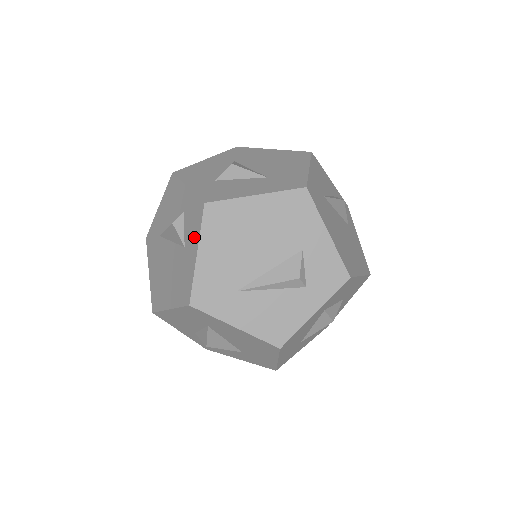
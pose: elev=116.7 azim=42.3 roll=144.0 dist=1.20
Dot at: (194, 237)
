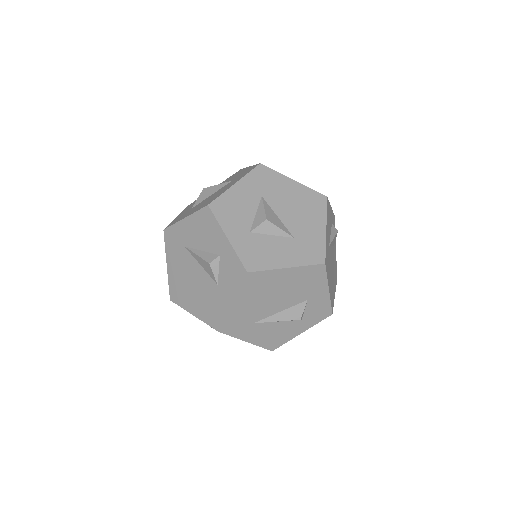
Dot at: (231, 288)
